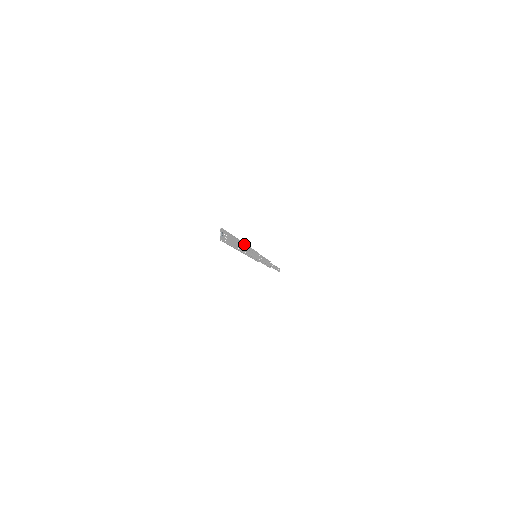
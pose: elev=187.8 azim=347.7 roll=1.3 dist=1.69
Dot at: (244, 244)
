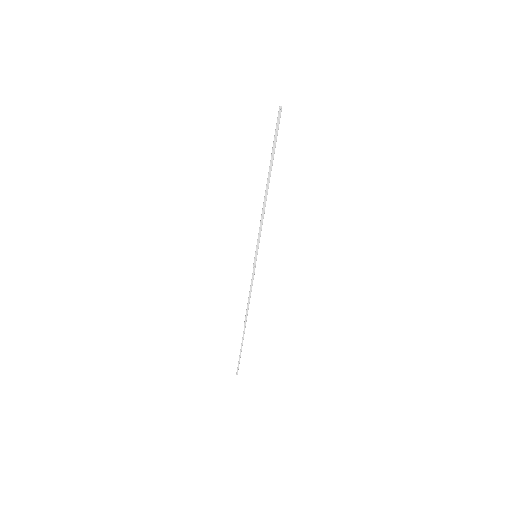
Dot at: occluded
